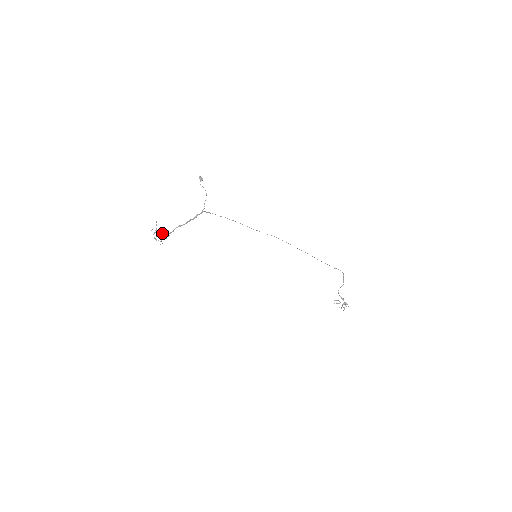
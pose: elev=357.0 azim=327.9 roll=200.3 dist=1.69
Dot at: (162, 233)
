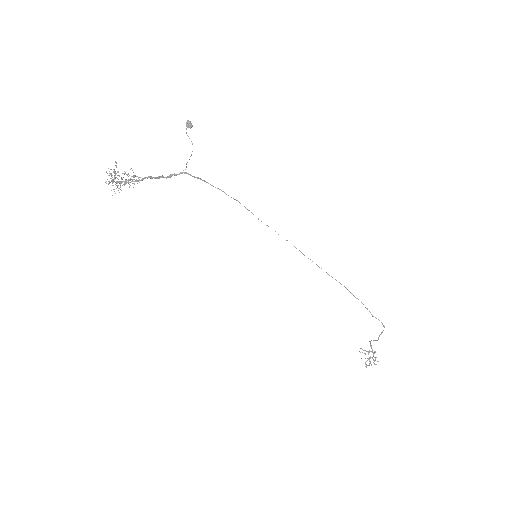
Dot at: occluded
